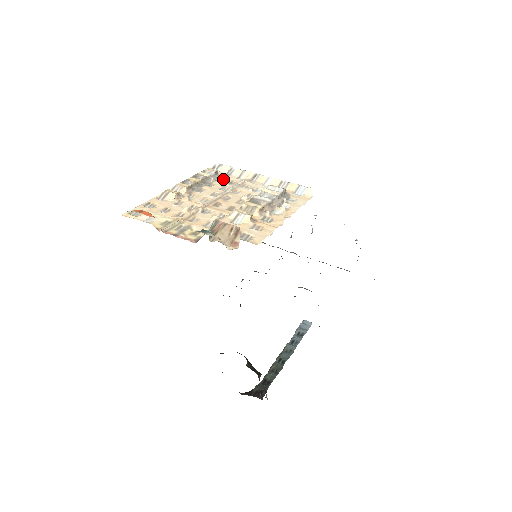
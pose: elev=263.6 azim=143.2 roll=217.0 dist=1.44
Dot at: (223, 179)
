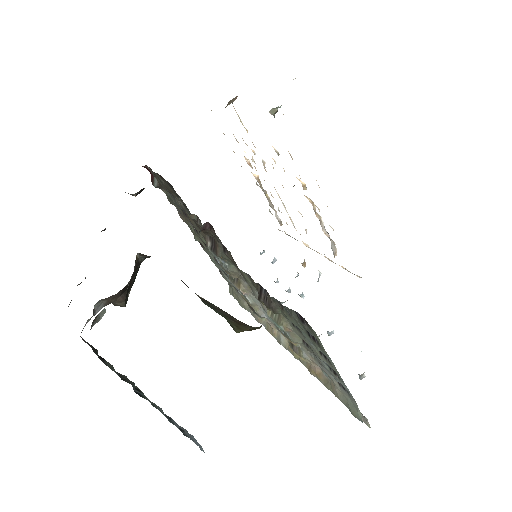
Dot at: occluded
